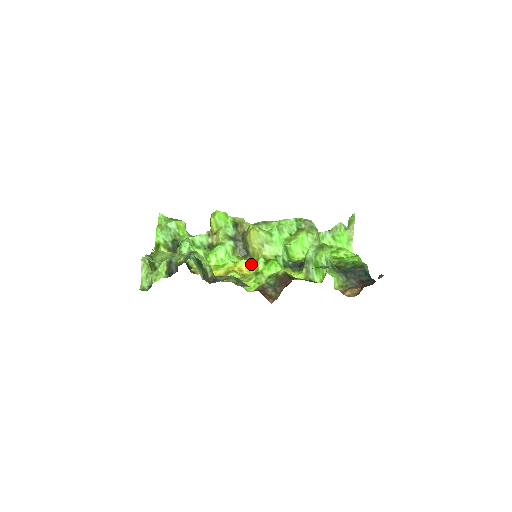
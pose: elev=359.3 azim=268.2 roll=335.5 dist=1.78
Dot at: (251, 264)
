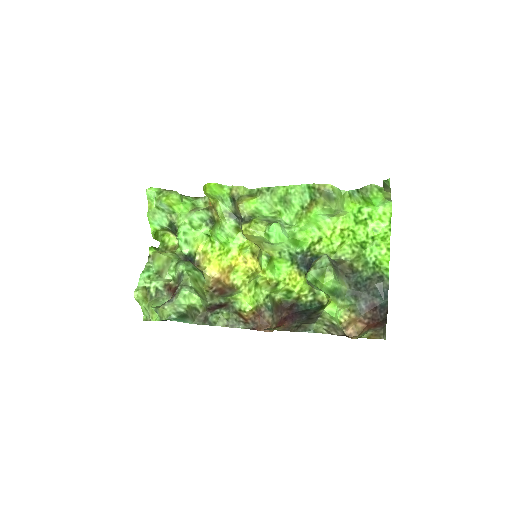
Dot at: (256, 252)
